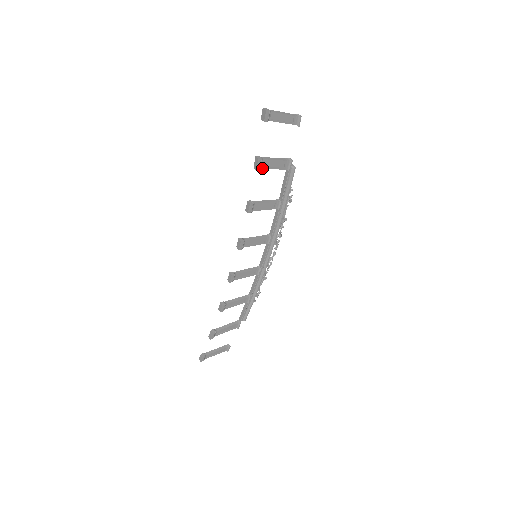
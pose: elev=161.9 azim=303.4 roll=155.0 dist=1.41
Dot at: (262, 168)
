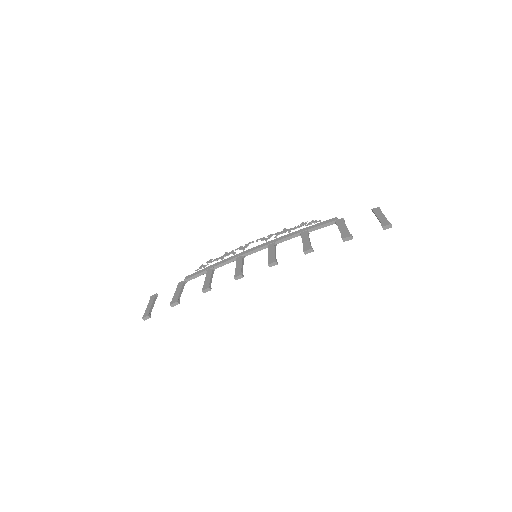
Dot at: (343, 237)
